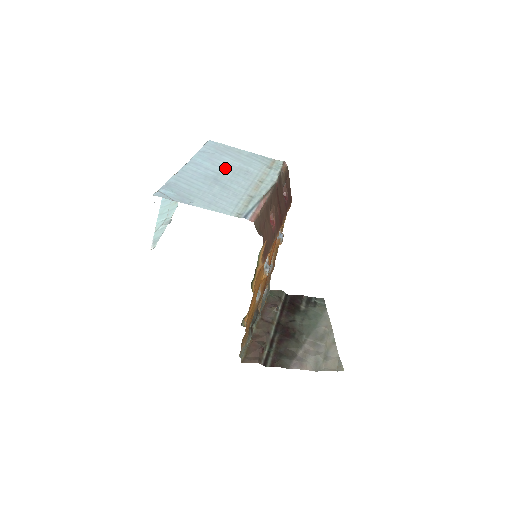
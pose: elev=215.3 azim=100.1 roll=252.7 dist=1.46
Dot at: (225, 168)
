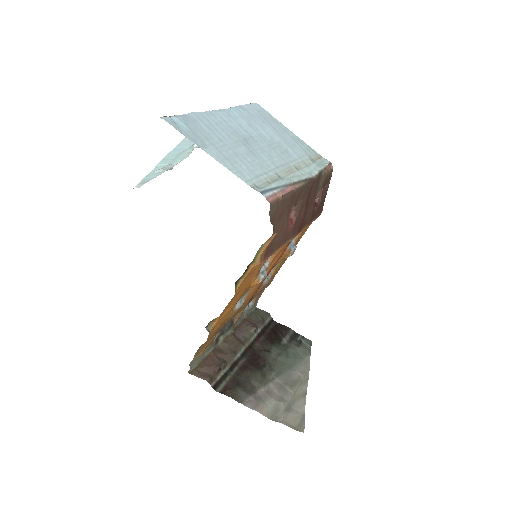
Dot at: (262, 135)
